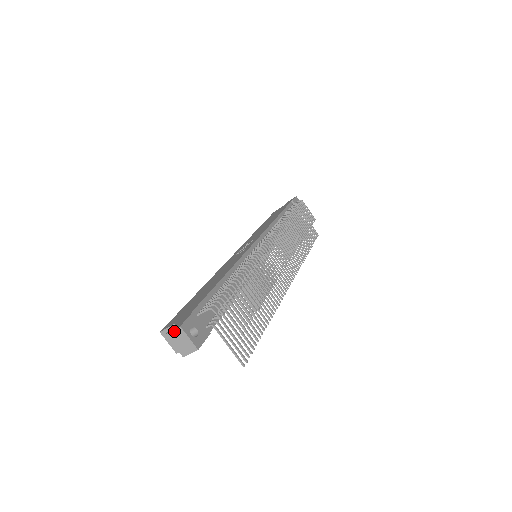
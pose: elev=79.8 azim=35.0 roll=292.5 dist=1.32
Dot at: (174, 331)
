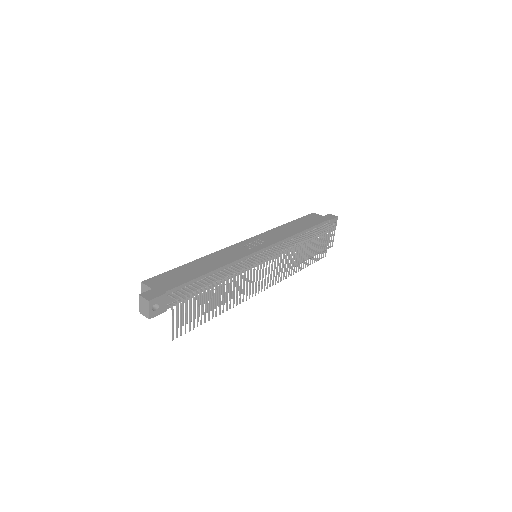
Dot at: (144, 299)
